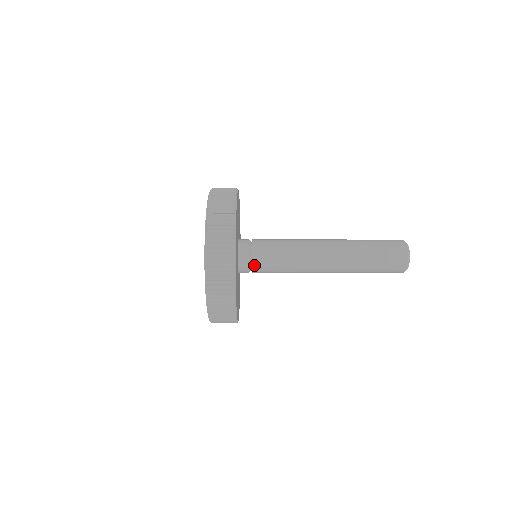
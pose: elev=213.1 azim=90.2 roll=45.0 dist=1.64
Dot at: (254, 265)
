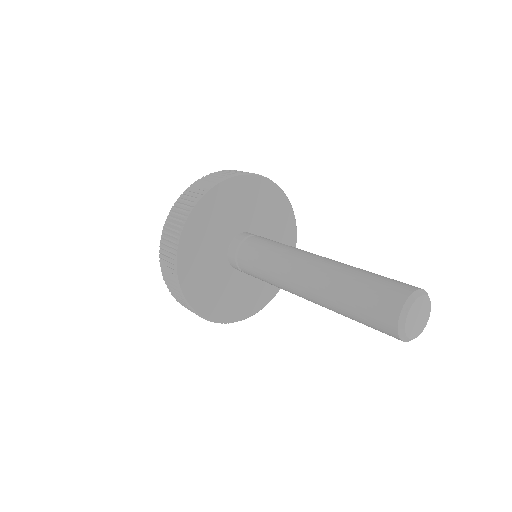
Dot at: occluded
